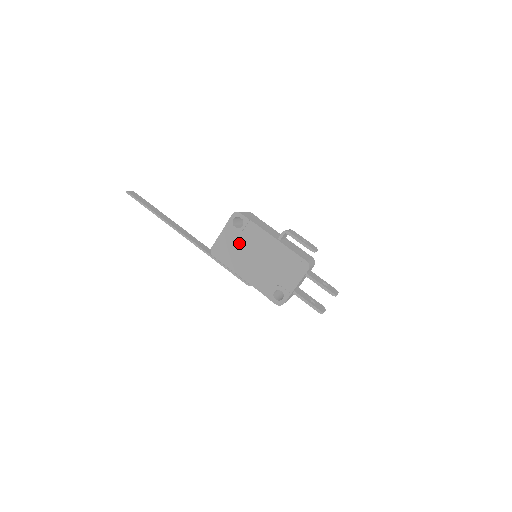
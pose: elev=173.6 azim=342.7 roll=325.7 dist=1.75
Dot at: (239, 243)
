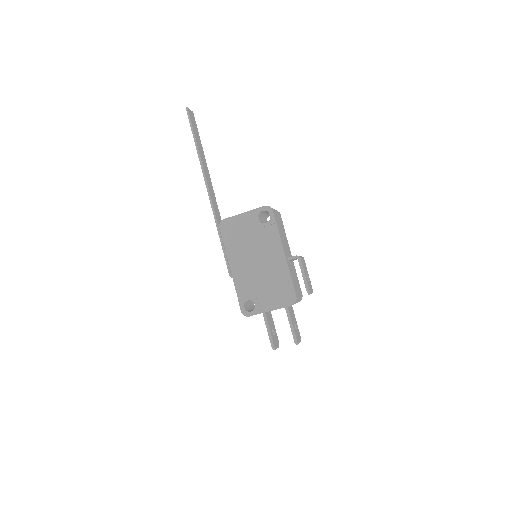
Dot at: (251, 235)
